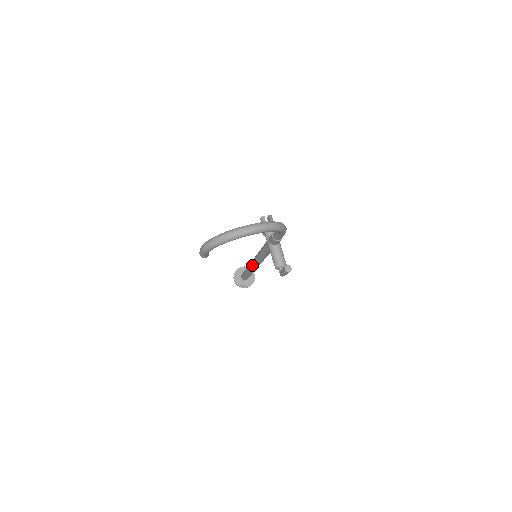
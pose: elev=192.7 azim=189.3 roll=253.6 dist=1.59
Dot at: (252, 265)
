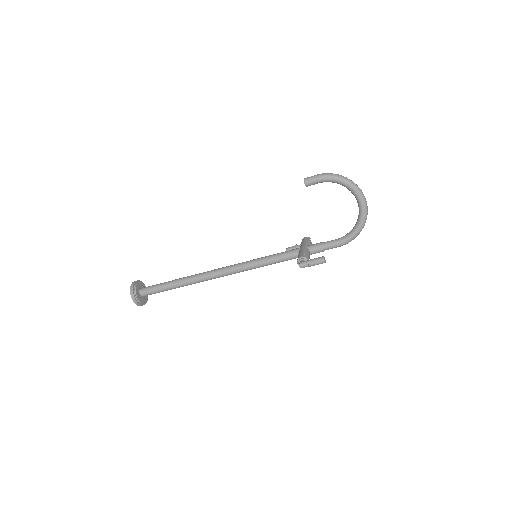
Dot at: (213, 271)
